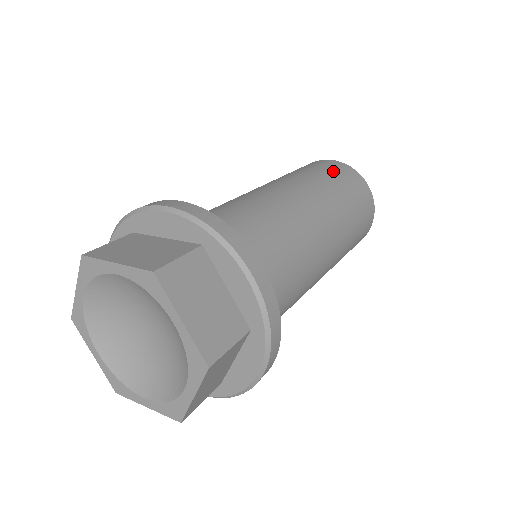
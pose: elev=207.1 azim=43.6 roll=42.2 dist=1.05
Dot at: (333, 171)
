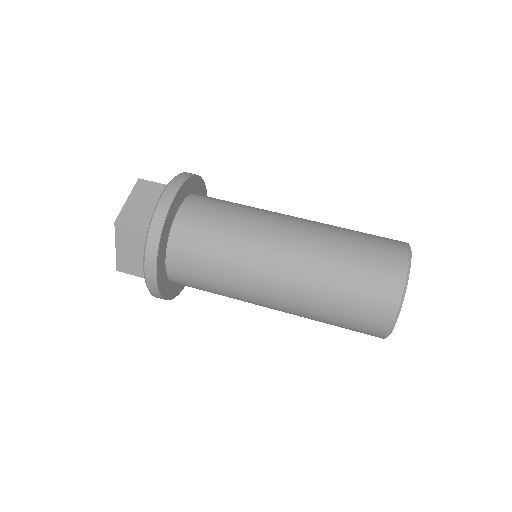
Dot at: (368, 278)
